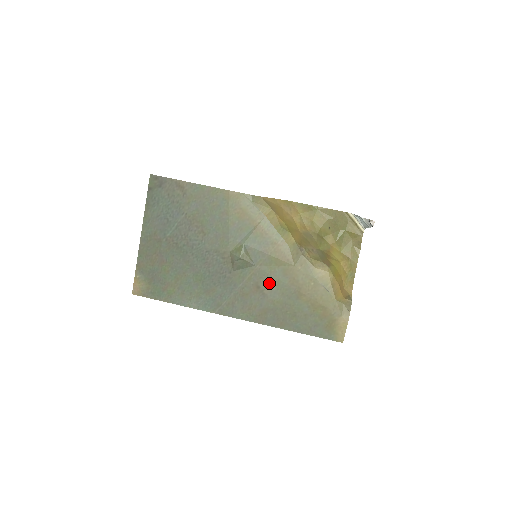
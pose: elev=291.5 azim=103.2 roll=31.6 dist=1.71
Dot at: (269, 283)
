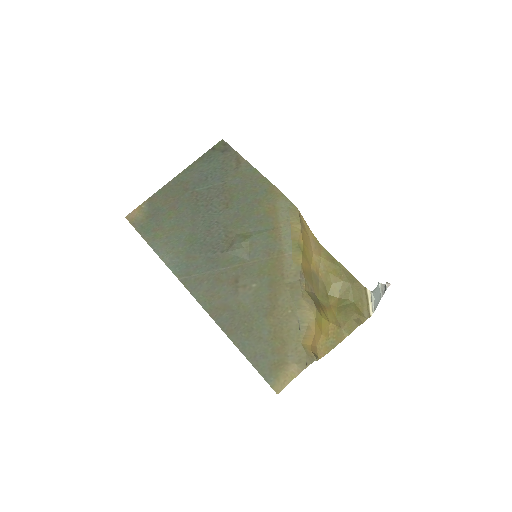
Dot at: (249, 284)
